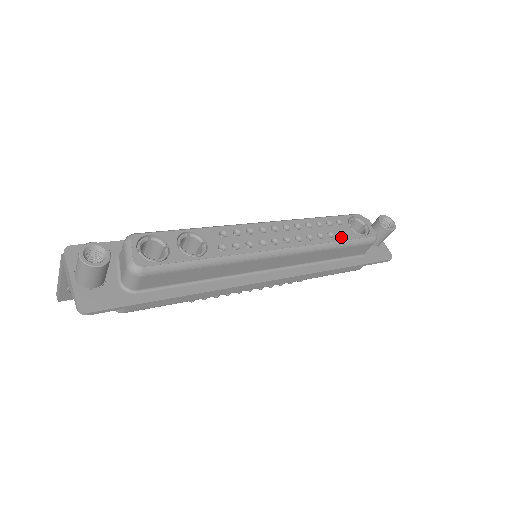
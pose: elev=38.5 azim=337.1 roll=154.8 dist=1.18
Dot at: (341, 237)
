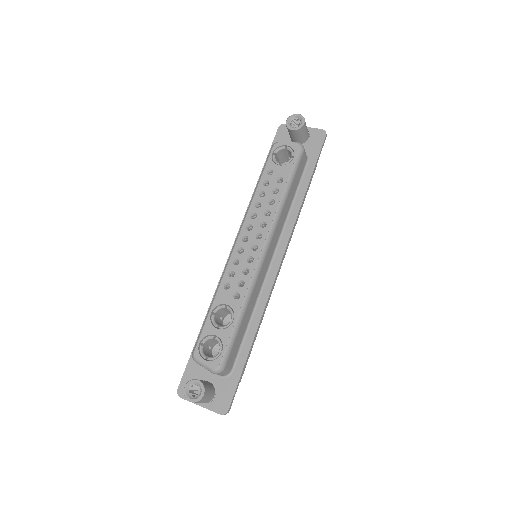
Dot at: (282, 183)
